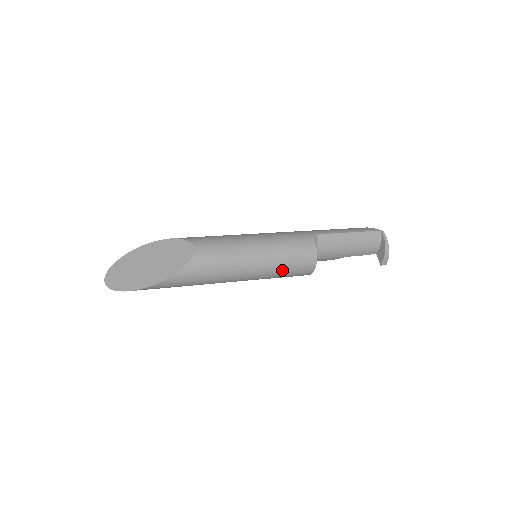
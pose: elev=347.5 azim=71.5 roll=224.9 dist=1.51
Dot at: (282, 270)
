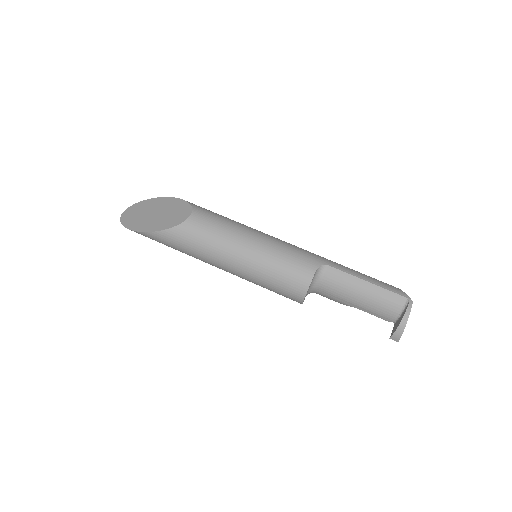
Dot at: (267, 281)
